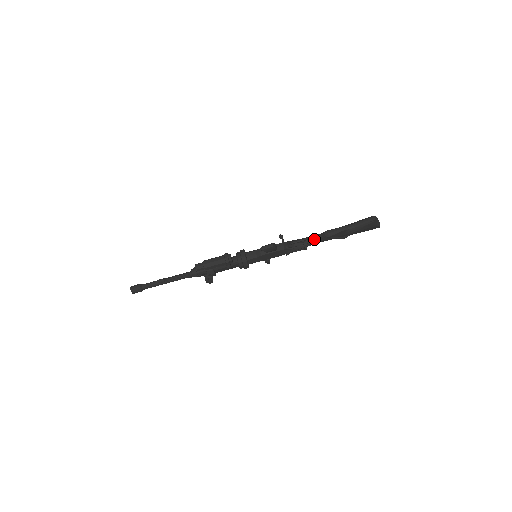
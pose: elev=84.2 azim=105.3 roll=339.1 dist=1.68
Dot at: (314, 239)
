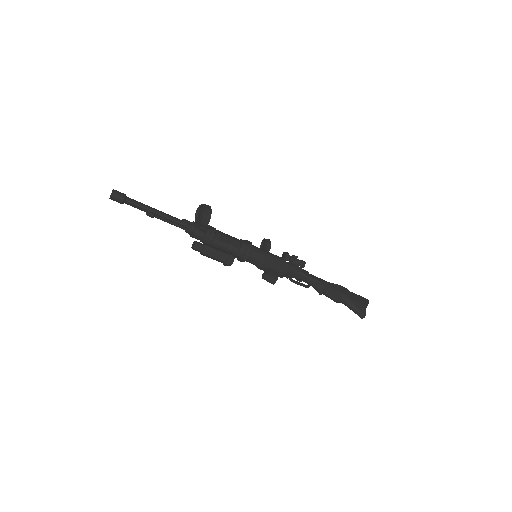
Dot at: (311, 284)
